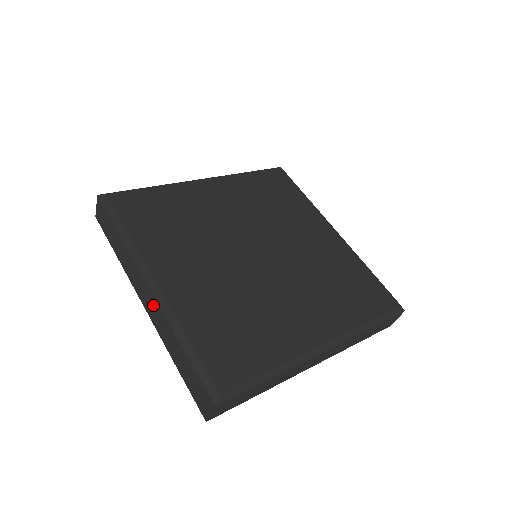
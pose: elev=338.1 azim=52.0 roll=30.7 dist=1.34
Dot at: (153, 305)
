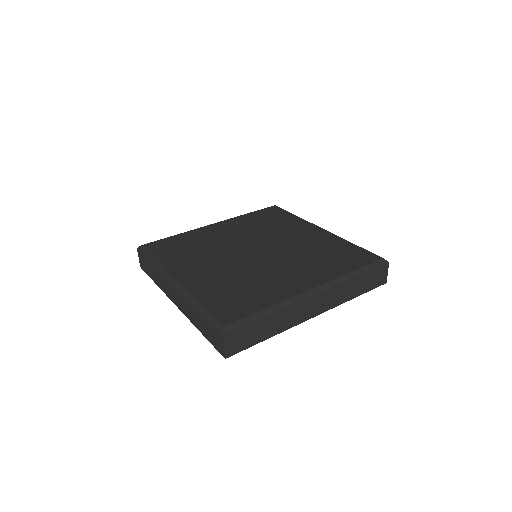
Dot at: (178, 297)
